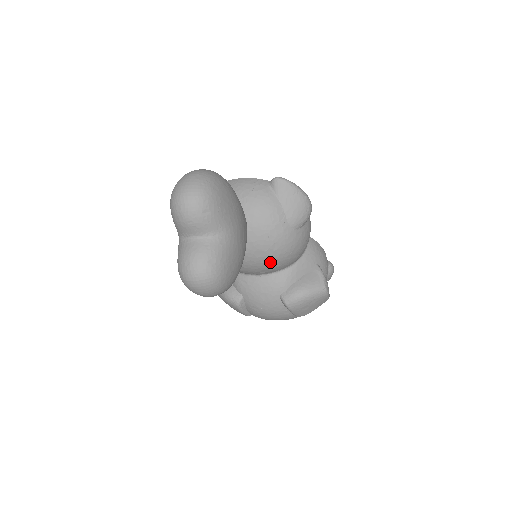
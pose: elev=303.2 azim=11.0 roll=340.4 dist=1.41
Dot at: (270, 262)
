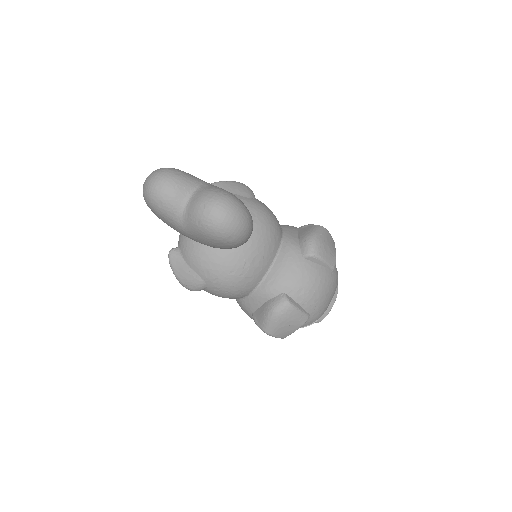
Dot at: (265, 231)
